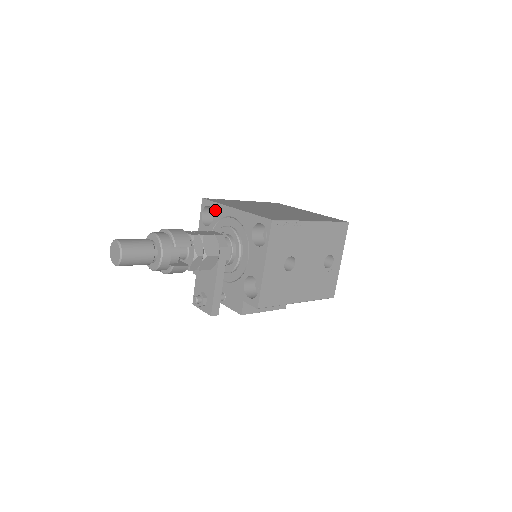
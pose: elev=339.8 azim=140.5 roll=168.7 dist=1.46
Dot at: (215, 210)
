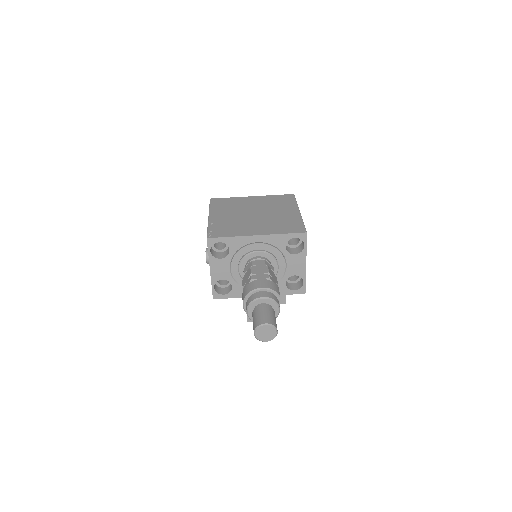
Dot at: (231, 243)
